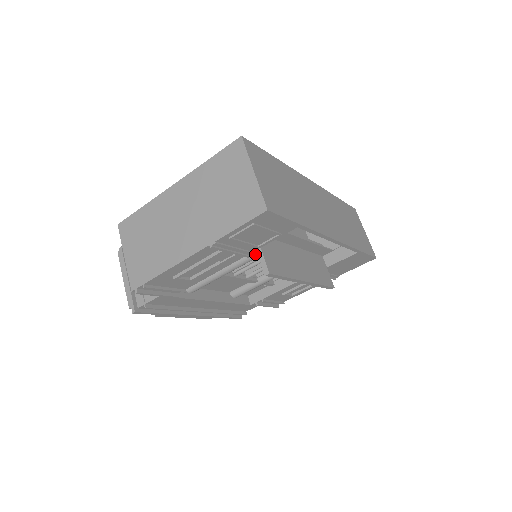
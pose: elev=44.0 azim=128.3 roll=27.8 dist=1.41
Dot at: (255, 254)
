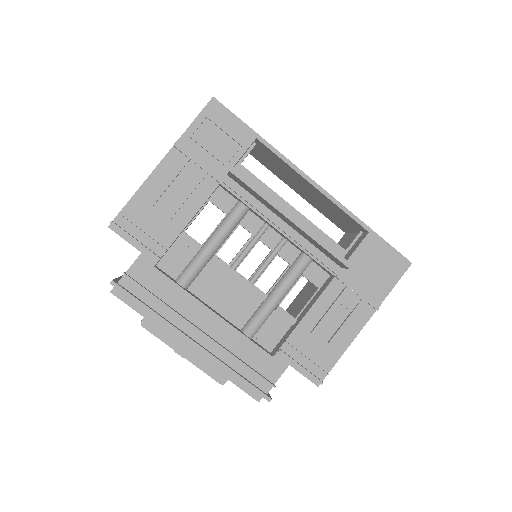
Dot at: (227, 180)
